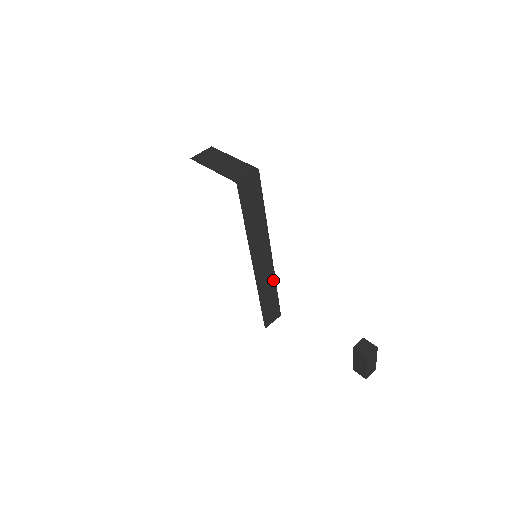
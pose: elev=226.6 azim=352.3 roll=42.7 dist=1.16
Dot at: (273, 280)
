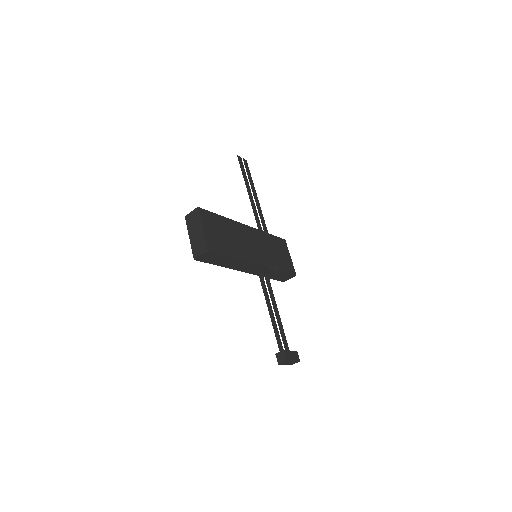
Dot at: (271, 269)
